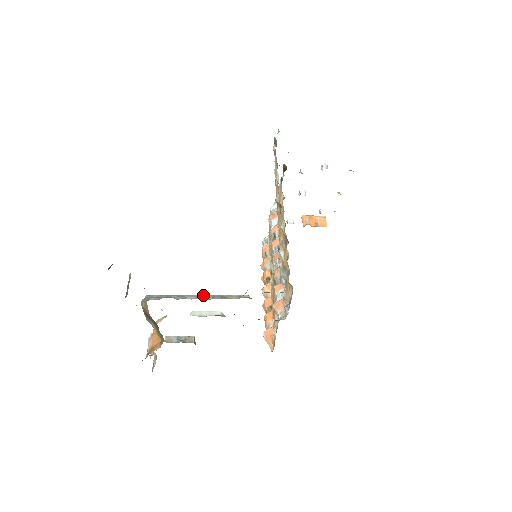
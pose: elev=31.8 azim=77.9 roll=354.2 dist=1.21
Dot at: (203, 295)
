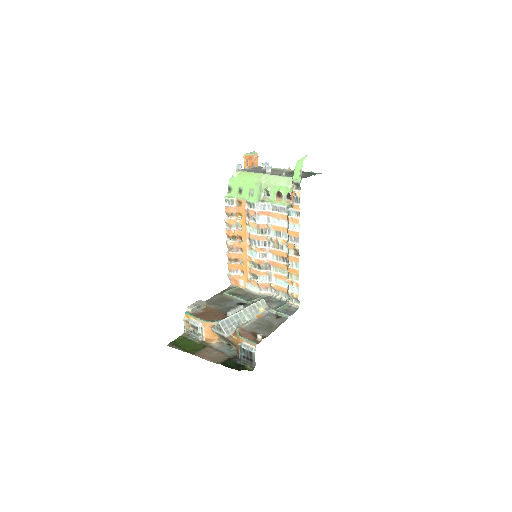
Dot at: (246, 310)
